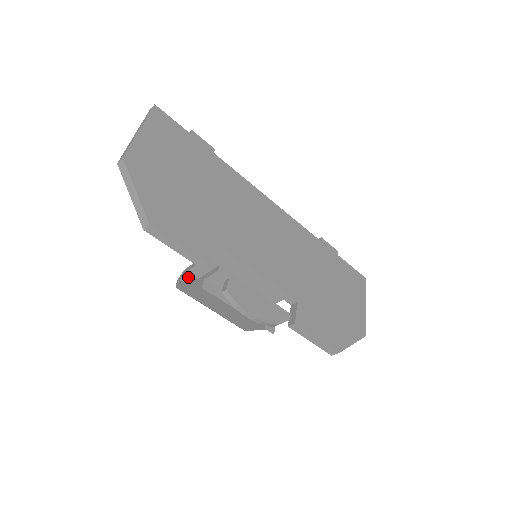
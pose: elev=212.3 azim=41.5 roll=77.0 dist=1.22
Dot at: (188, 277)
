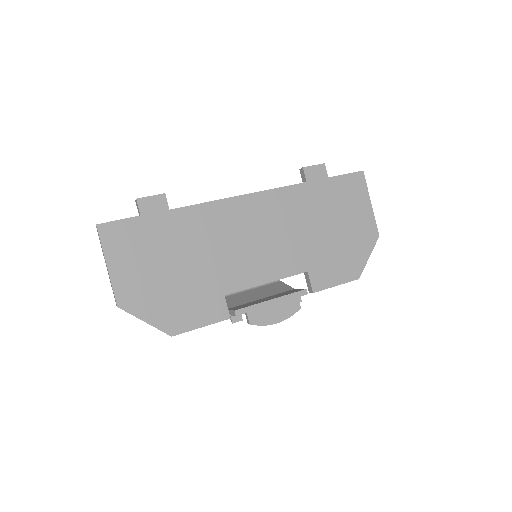
Dot at: occluded
